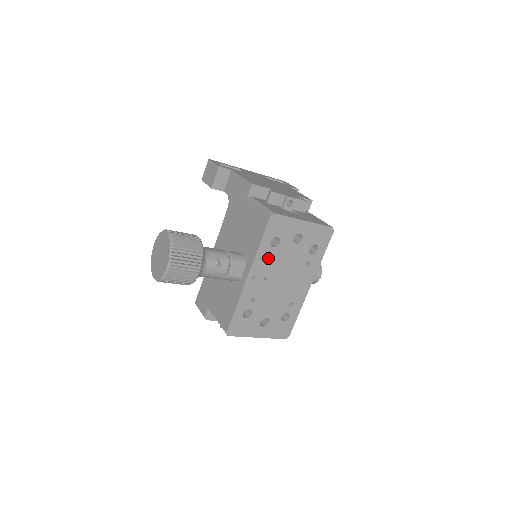
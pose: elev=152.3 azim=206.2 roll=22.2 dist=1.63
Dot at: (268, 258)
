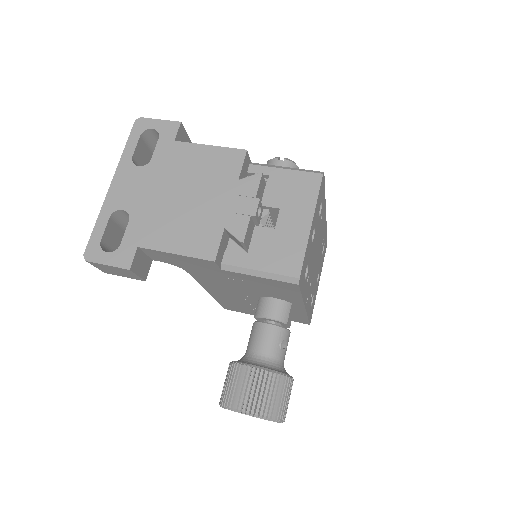
Dot at: occluded
